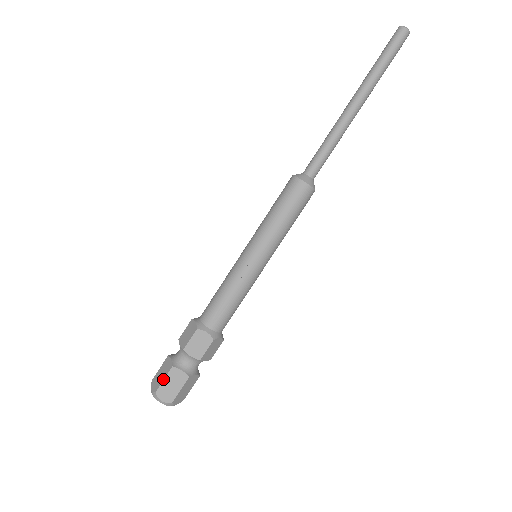
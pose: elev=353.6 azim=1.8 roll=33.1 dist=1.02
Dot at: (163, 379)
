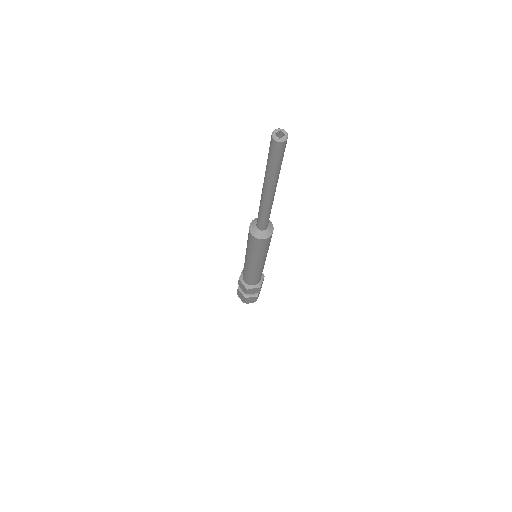
Dot at: (237, 291)
